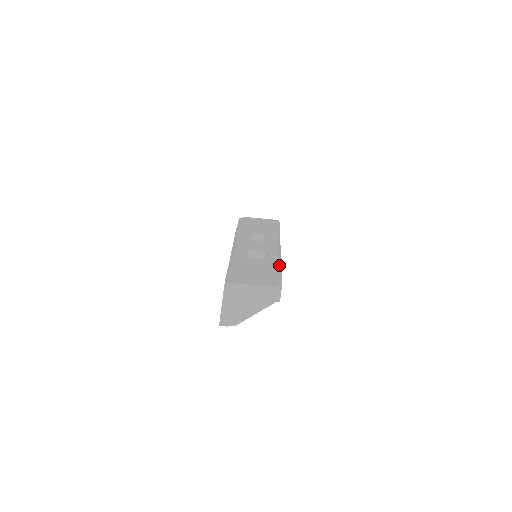
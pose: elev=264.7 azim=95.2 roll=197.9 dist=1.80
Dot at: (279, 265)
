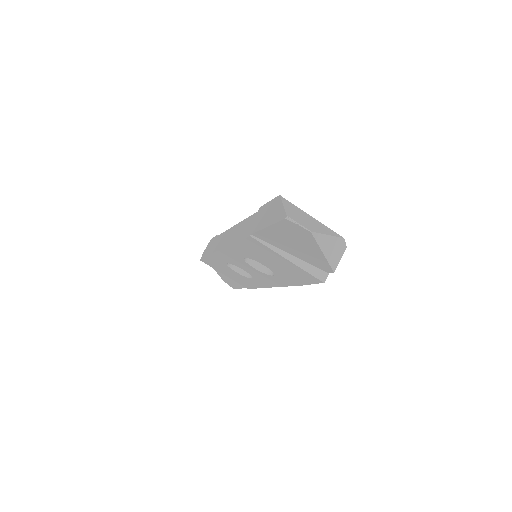
Dot at: occluded
